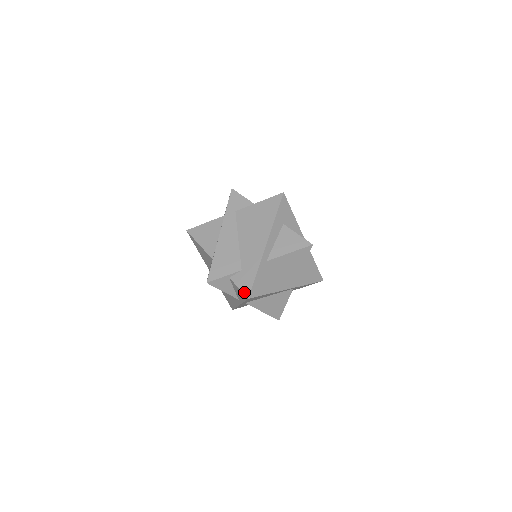
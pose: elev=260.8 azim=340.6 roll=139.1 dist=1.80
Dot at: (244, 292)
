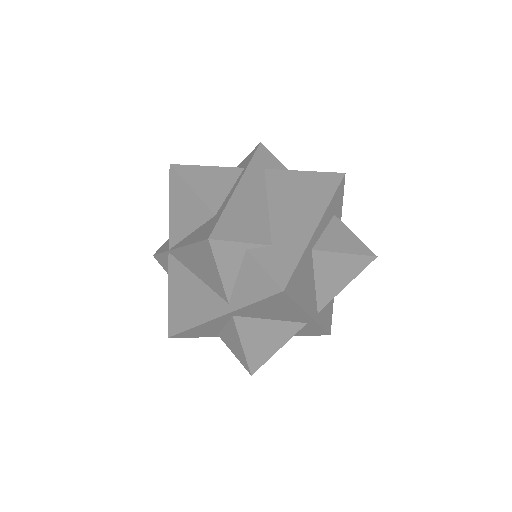
Dot at: (276, 278)
